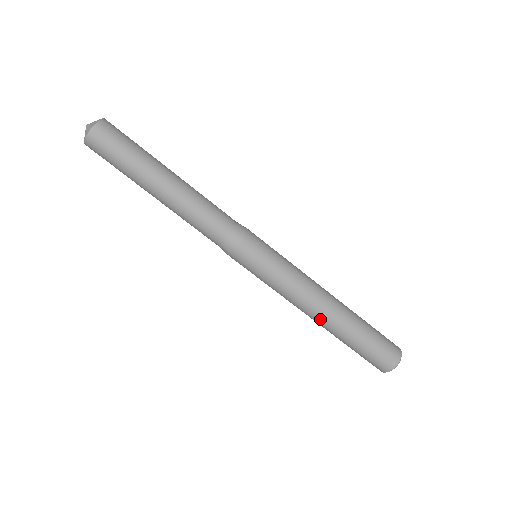
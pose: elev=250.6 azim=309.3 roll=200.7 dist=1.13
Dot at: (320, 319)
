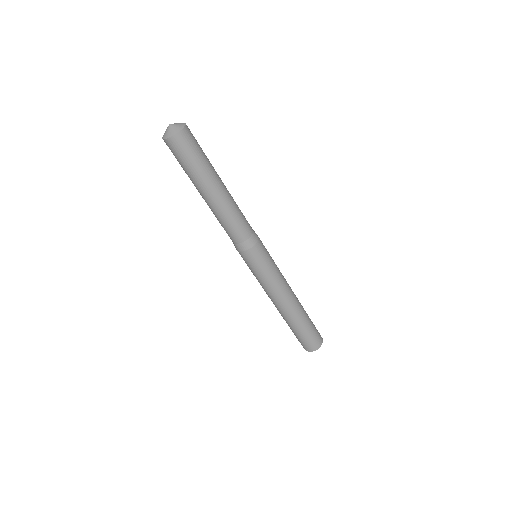
Dot at: (278, 309)
